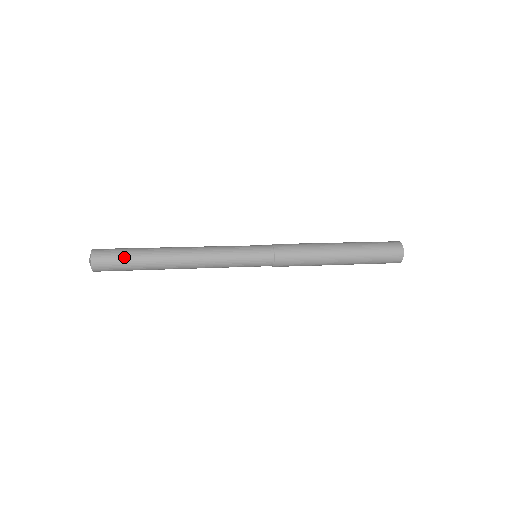
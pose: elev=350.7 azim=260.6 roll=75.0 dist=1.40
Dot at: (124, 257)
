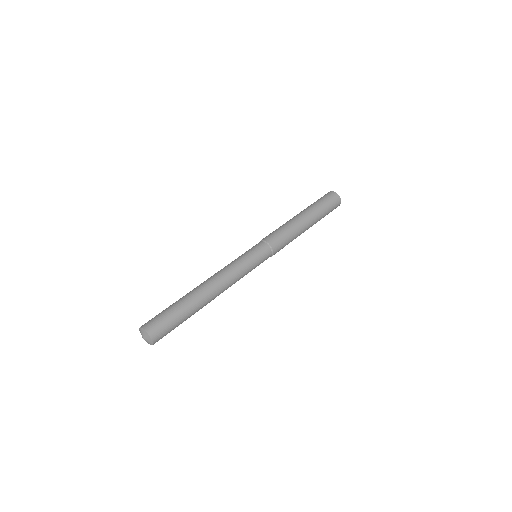
Dot at: (171, 315)
